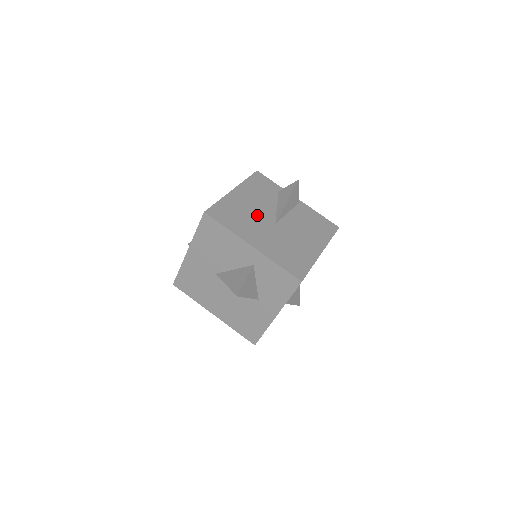
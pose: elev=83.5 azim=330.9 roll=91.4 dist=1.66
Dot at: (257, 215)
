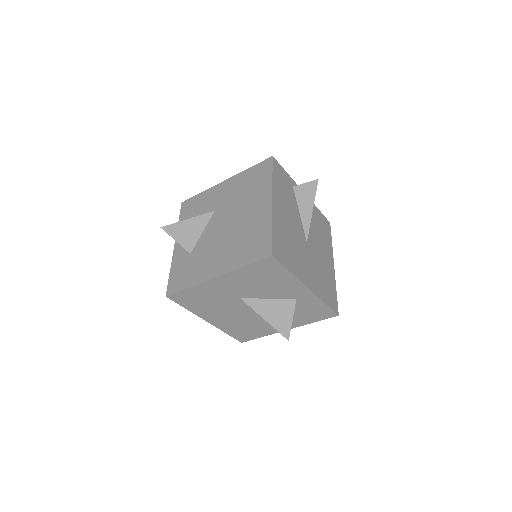
Dot at: (296, 237)
